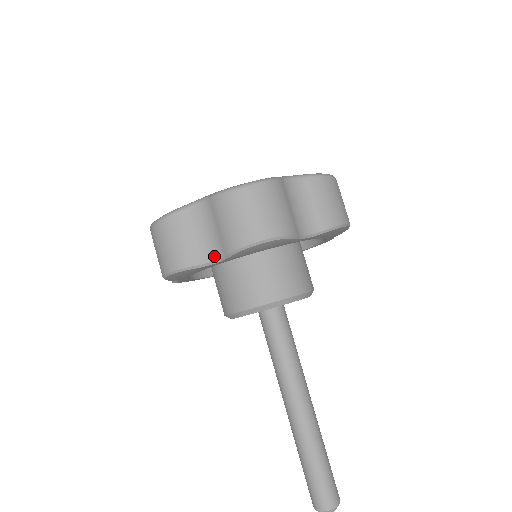
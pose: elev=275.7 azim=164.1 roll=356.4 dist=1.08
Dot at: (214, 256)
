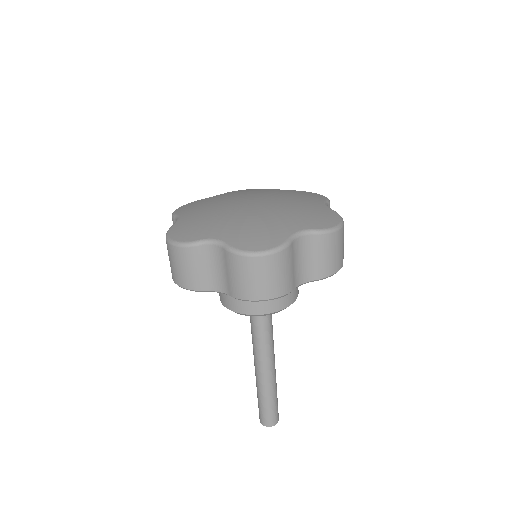
Dot at: occluded
